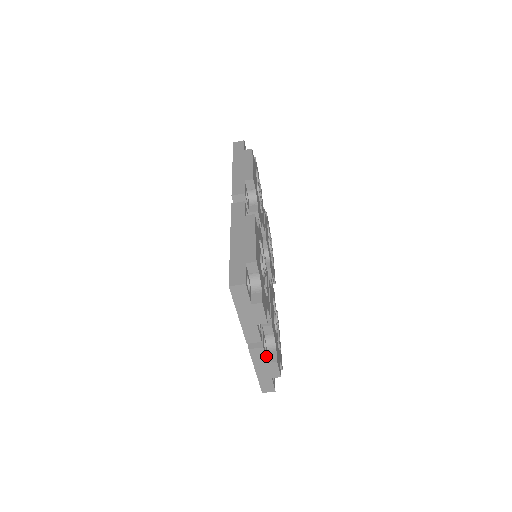
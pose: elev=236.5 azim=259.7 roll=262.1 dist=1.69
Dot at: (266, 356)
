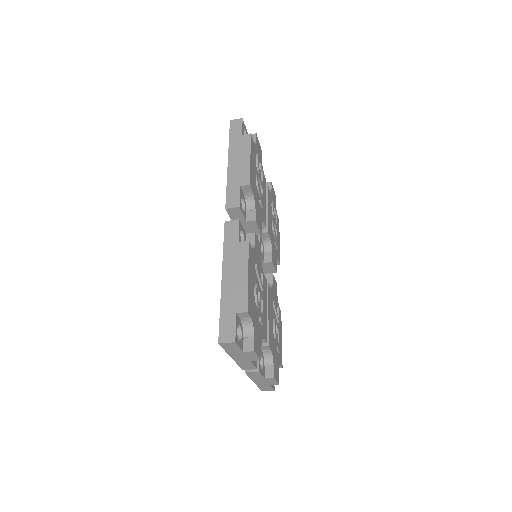
Dot at: (263, 373)
